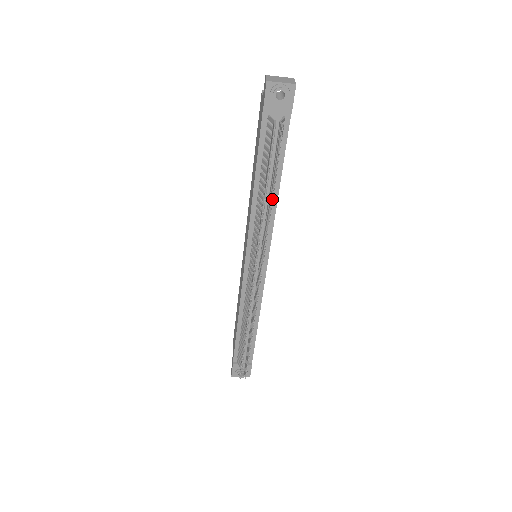
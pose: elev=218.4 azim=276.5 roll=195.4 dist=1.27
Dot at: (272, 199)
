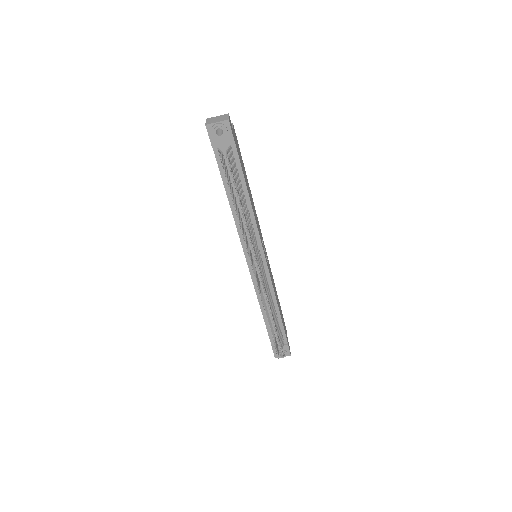
Dot at: (242, 211)
